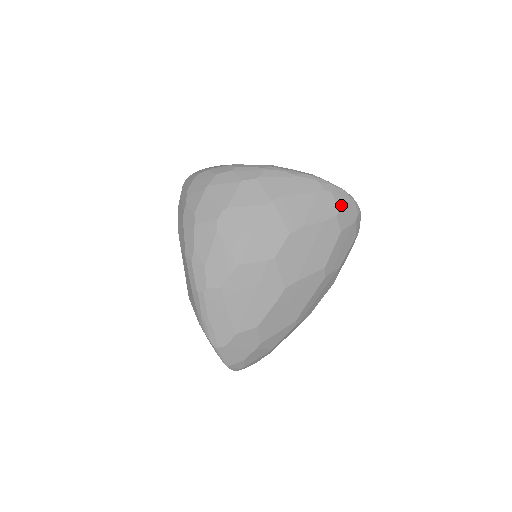
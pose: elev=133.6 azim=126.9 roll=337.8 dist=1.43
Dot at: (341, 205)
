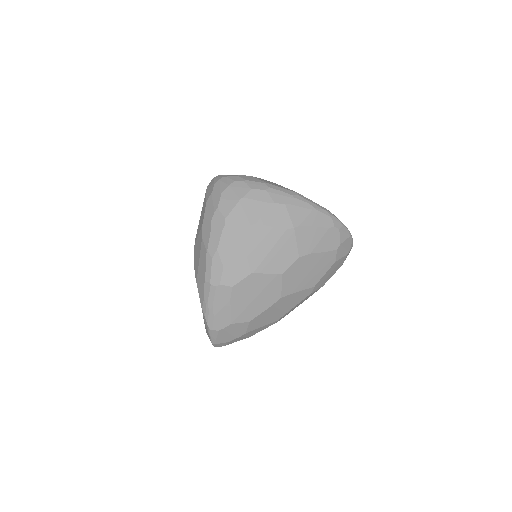
Dot at: (342, 241)
